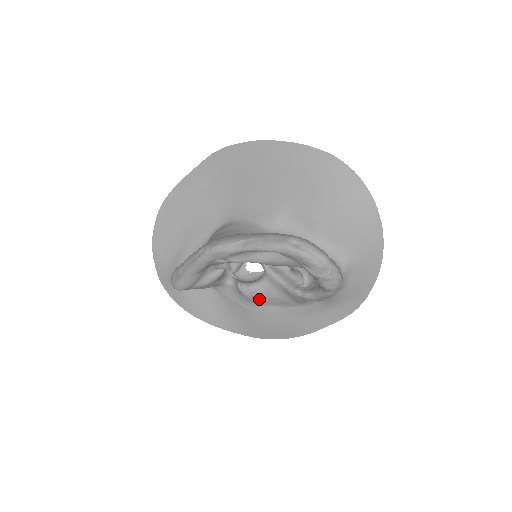
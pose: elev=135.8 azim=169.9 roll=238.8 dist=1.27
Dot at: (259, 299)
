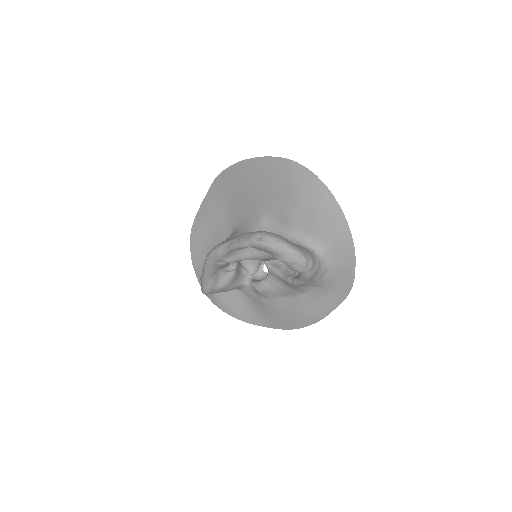
Dot at: (270, 293)
